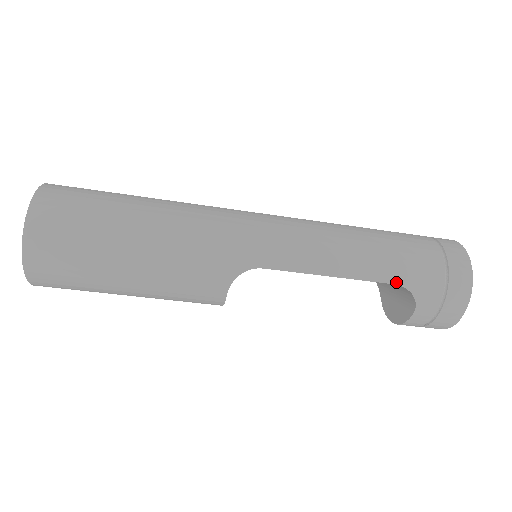
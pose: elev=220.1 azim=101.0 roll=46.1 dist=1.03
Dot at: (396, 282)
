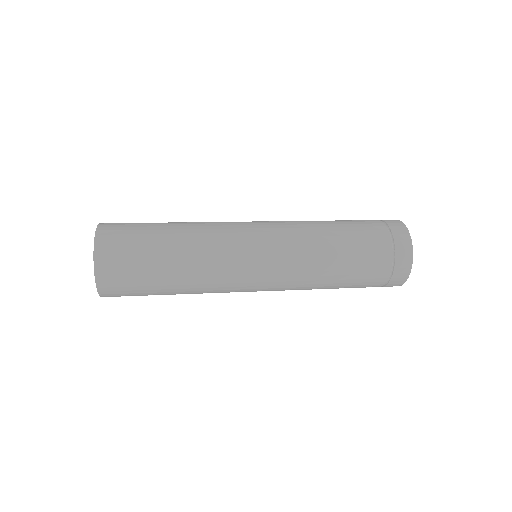
Dot at: occluded
